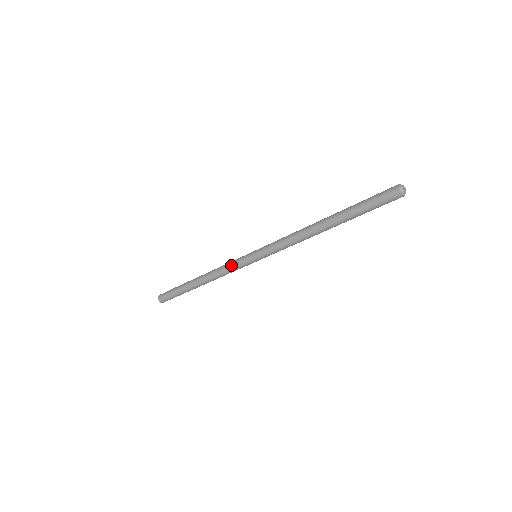
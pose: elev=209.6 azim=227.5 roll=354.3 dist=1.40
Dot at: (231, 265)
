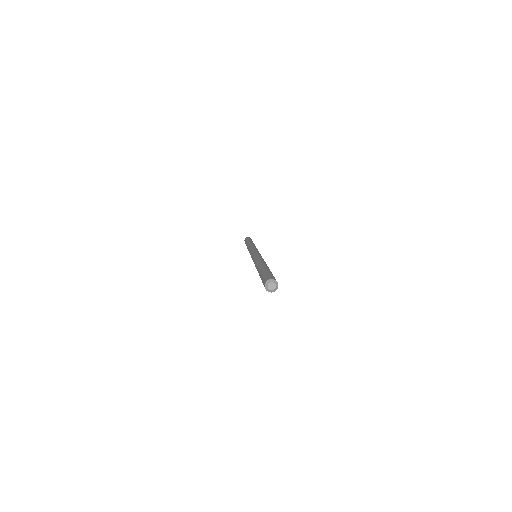
Dot at: occluded
